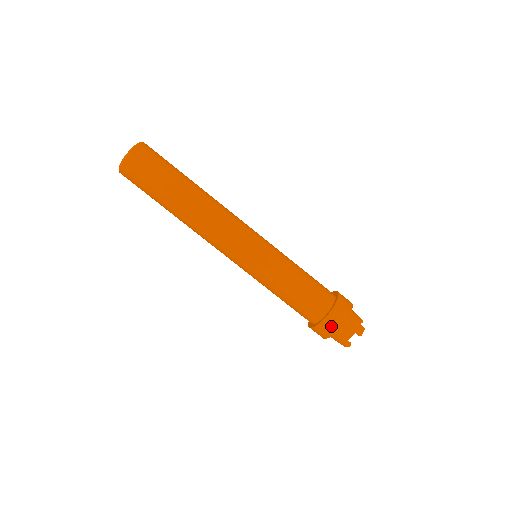
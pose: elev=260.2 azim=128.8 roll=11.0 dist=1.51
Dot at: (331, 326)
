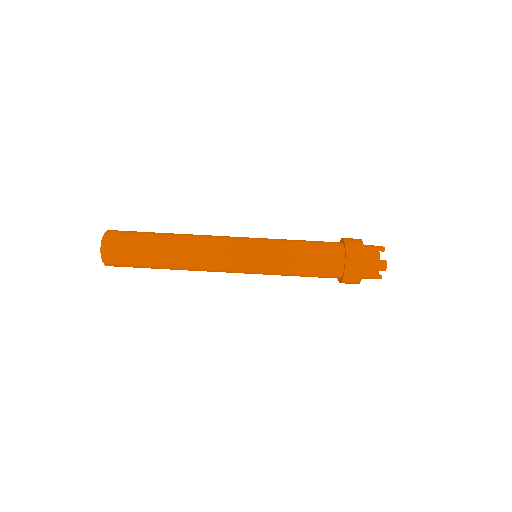
Dot at: (352, 281)
